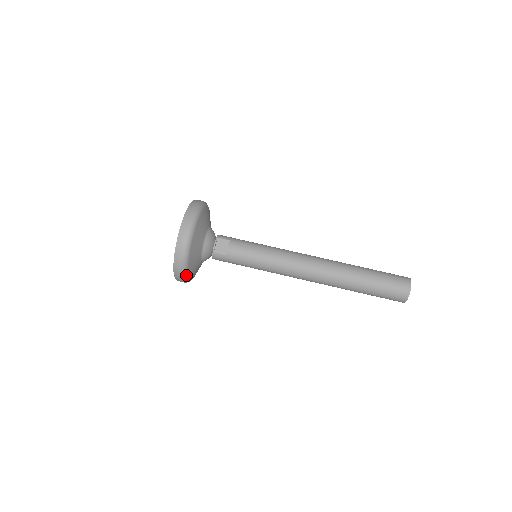
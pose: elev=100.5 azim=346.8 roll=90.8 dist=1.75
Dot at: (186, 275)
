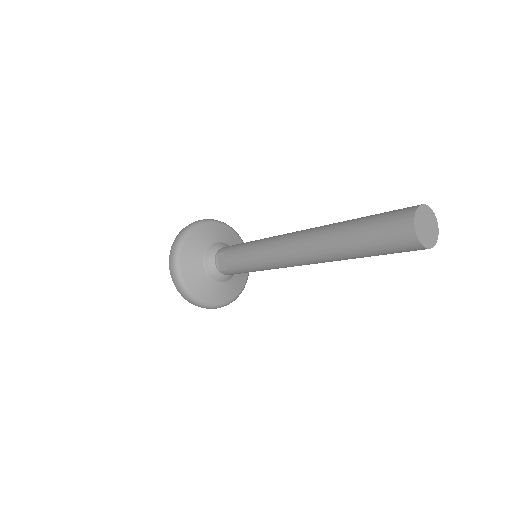
Dot at: (207, 305)
